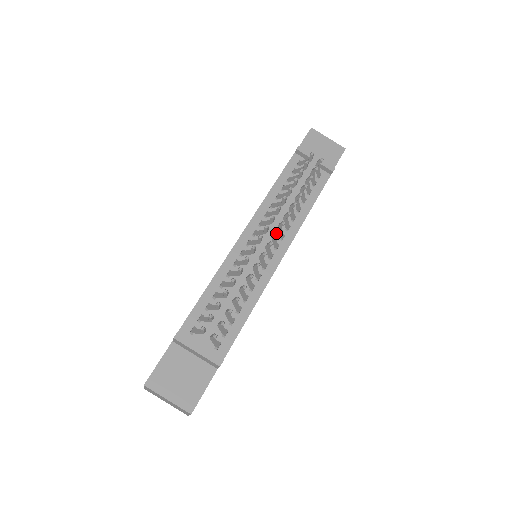
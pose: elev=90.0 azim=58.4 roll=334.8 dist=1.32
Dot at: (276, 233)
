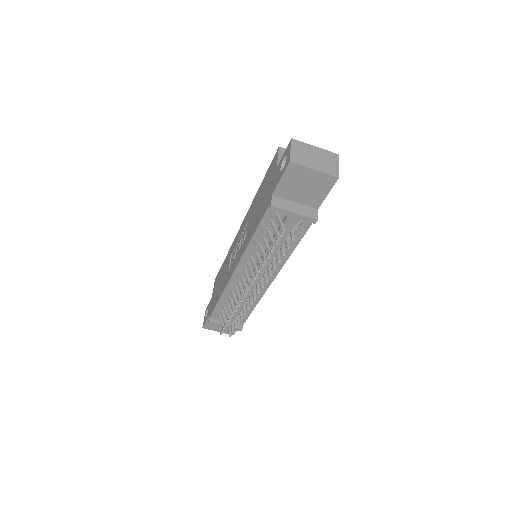
Dot at: occluded
